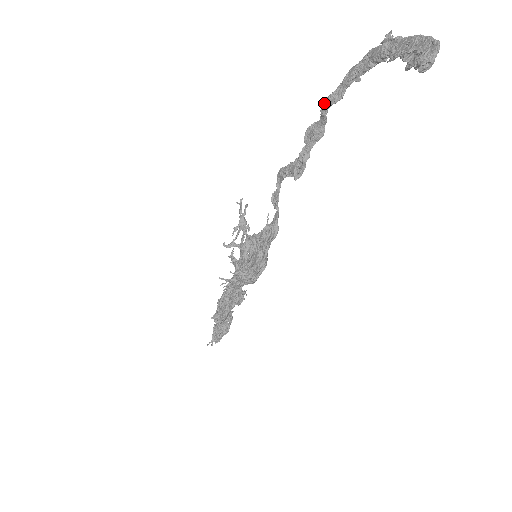
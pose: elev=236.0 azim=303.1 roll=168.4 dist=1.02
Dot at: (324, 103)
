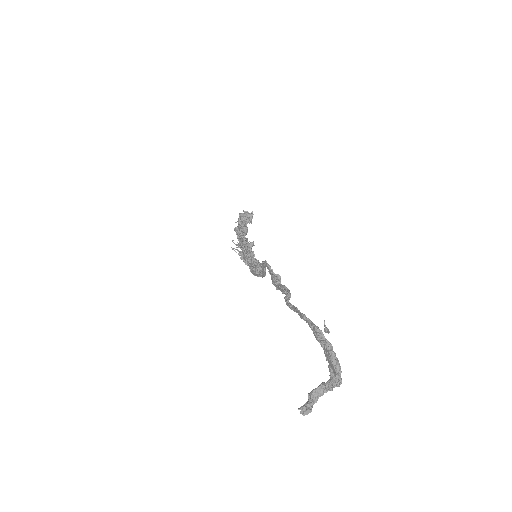
Dot at: (286, 302)
